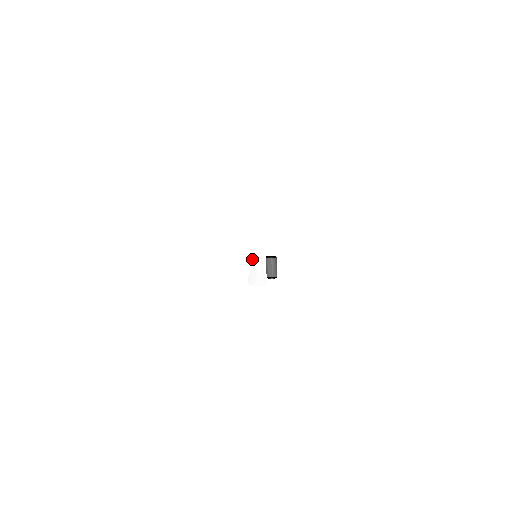
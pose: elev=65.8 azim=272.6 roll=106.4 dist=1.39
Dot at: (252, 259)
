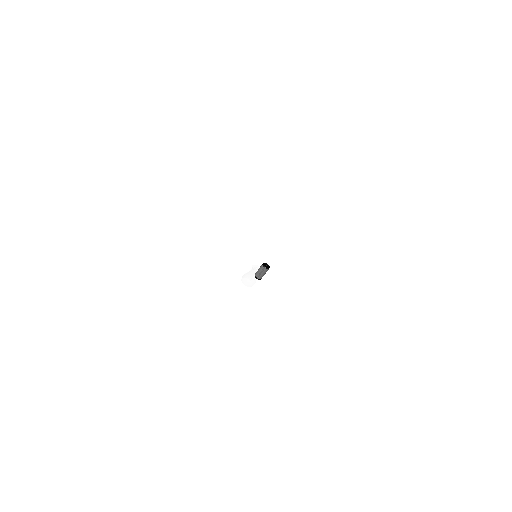
Dot at: (254, 270)
